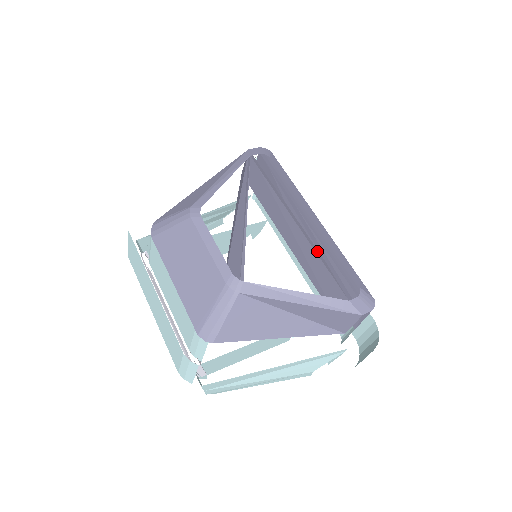
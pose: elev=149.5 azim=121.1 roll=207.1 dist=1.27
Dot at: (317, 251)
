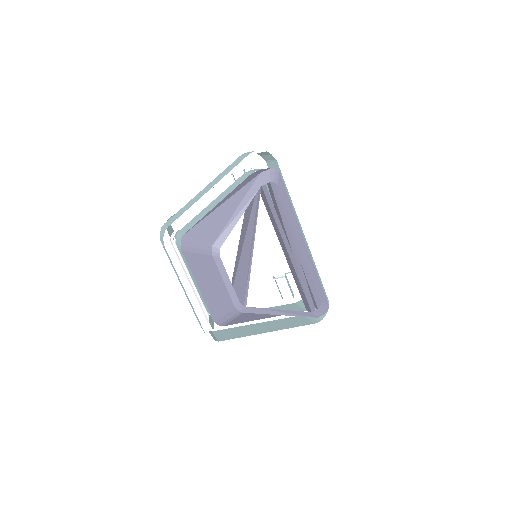
Dot at: (299, 274)
